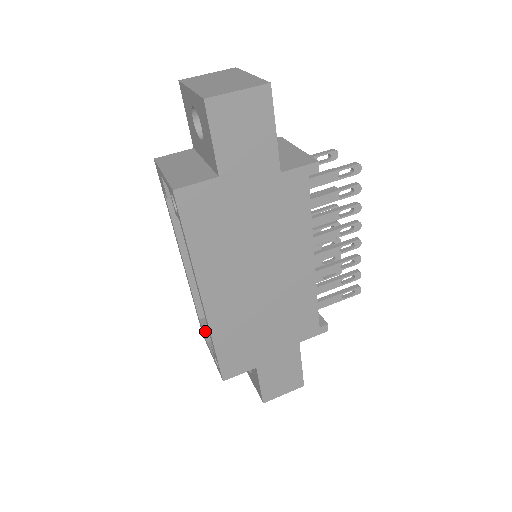
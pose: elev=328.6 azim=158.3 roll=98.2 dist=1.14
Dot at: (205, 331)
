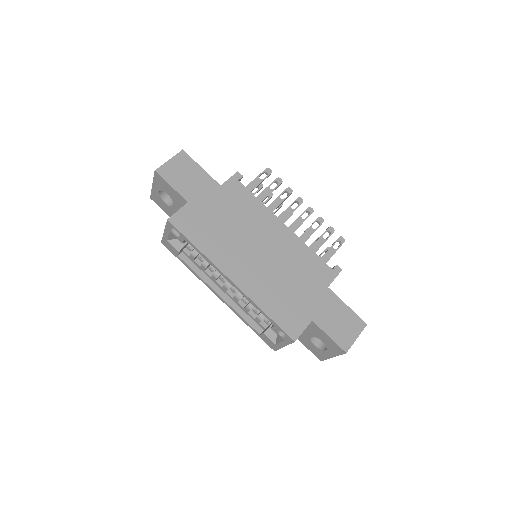
Dot at: (267, 335)
